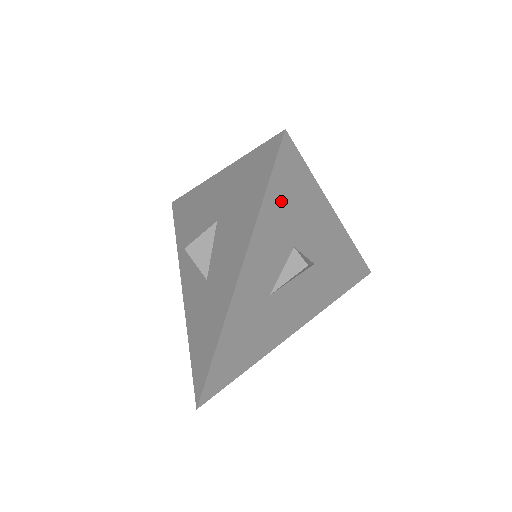
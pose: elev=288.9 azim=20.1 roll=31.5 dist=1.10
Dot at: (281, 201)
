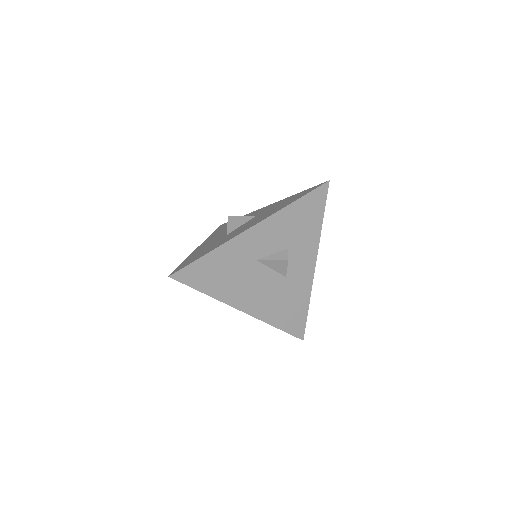
Dot at: (302, 212)
